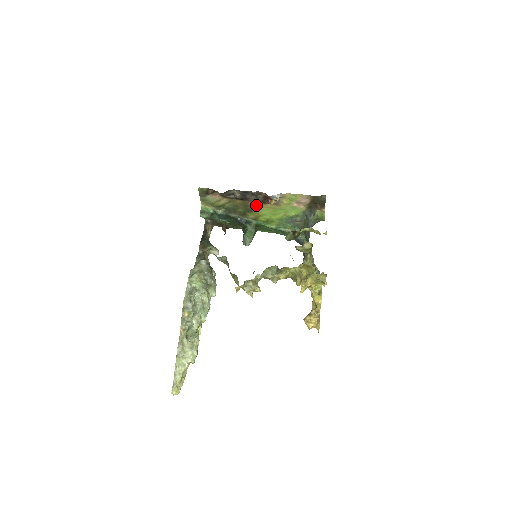
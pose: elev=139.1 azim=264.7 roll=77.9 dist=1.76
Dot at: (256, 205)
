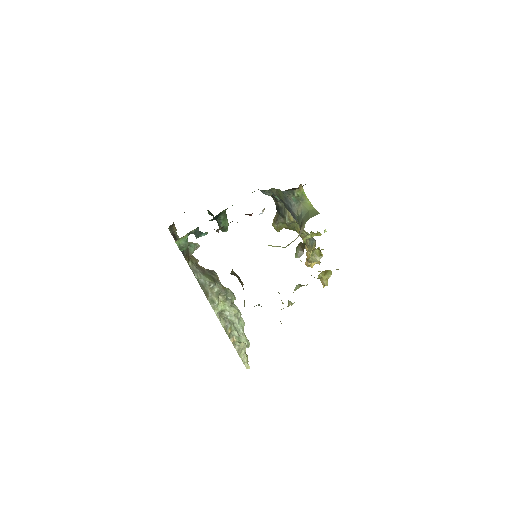
Dot at: occluded
